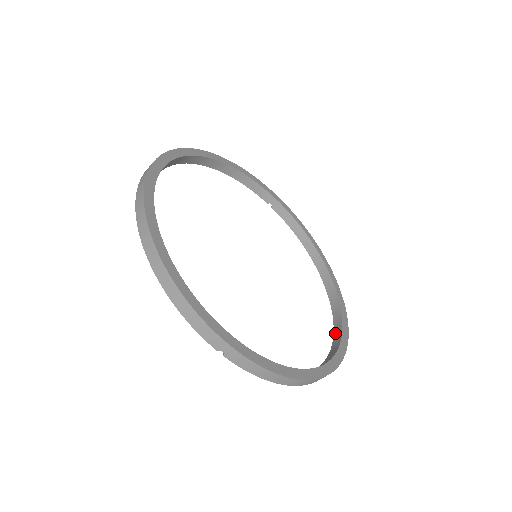
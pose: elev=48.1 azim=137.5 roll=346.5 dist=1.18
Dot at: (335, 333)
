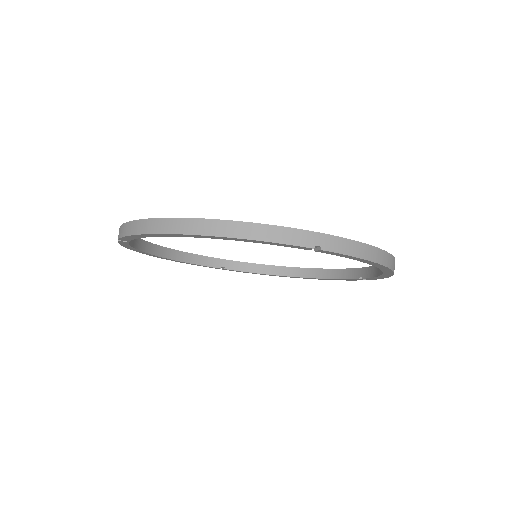
Dot at: (362, 276)
